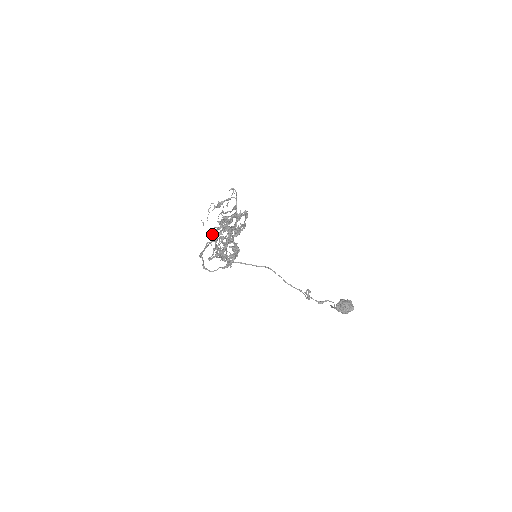
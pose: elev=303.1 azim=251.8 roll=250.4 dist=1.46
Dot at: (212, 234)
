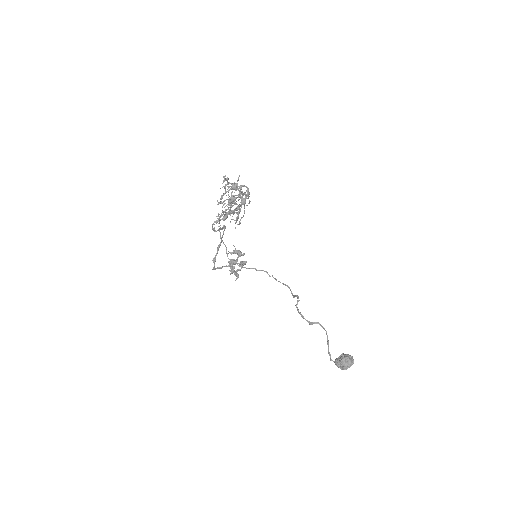
Dot at: (234, 274)
